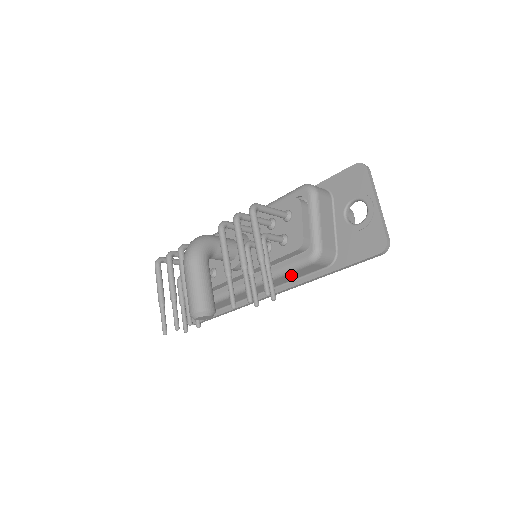
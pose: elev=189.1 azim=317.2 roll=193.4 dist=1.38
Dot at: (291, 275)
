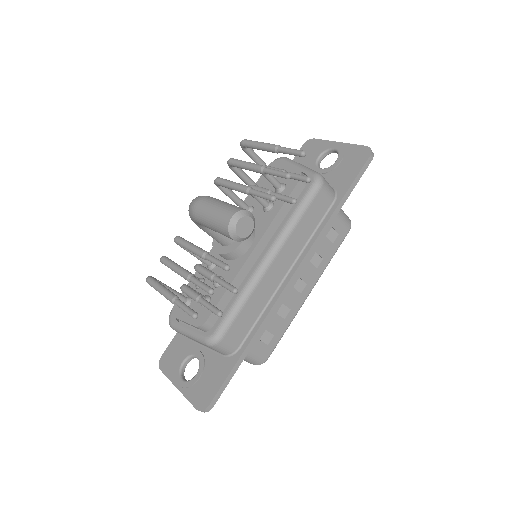
Dot at: (305, 222)
